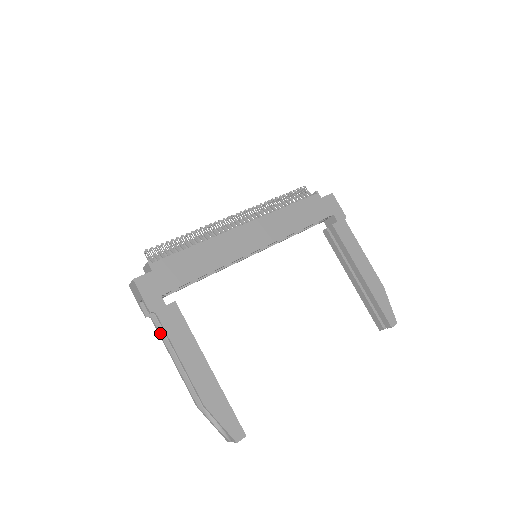
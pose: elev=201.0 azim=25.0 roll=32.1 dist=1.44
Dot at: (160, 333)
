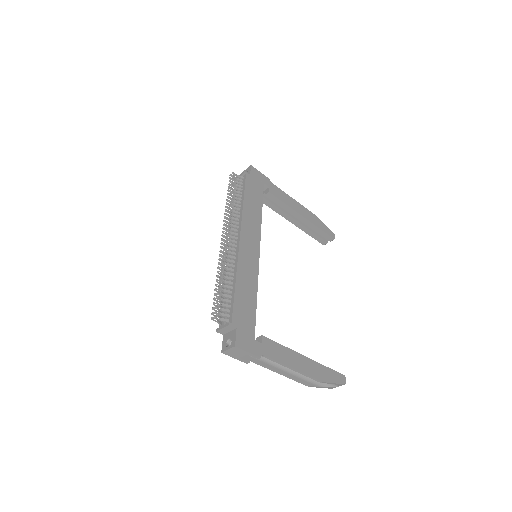
Dot at: (263, 365)
